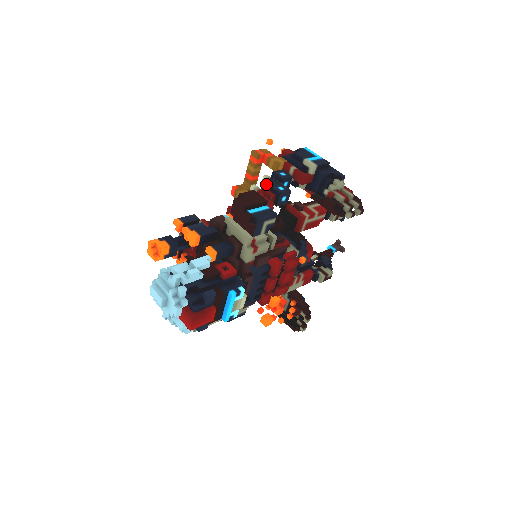
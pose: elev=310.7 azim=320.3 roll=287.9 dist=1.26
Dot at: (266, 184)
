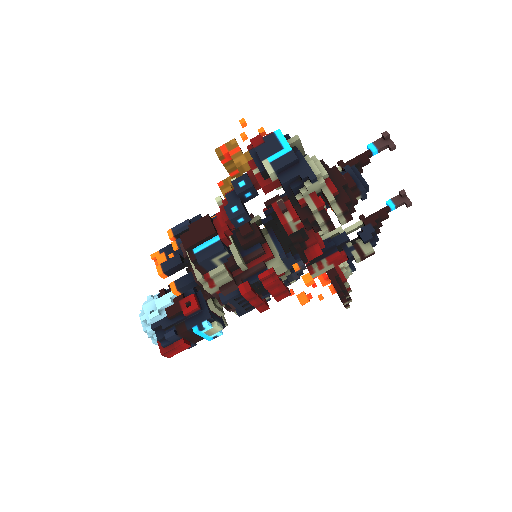
Dot at: (226, 198)
